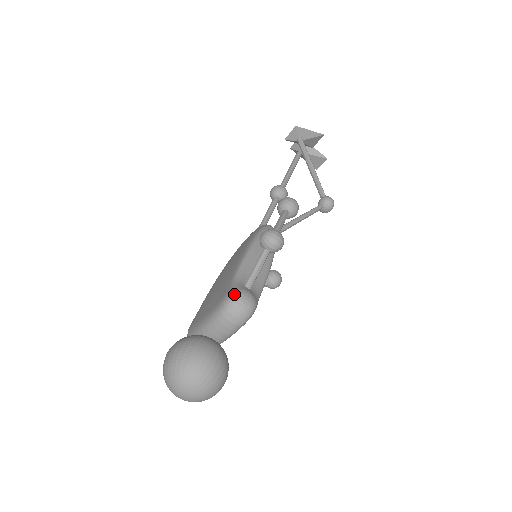
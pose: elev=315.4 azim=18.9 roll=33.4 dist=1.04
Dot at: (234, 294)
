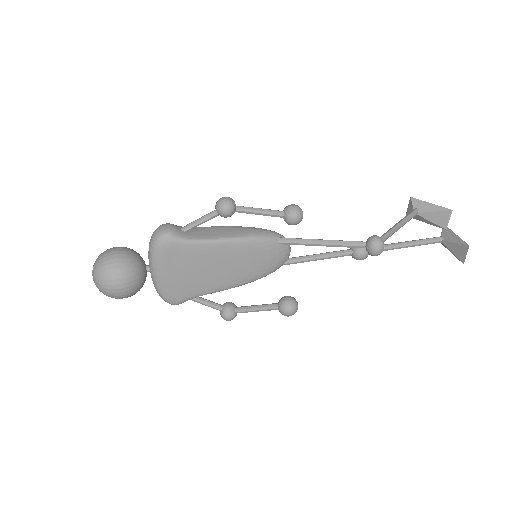
Dot at: (164, 224)
